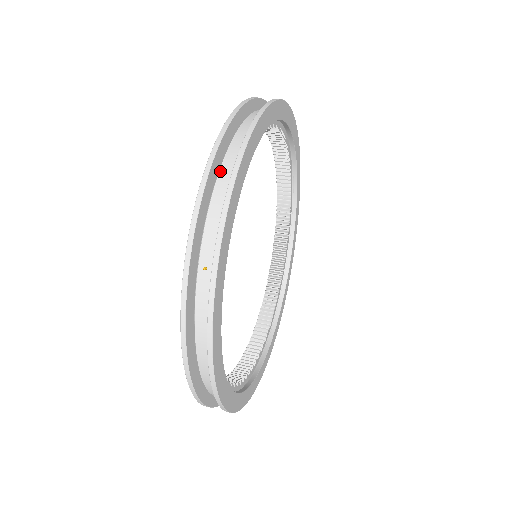
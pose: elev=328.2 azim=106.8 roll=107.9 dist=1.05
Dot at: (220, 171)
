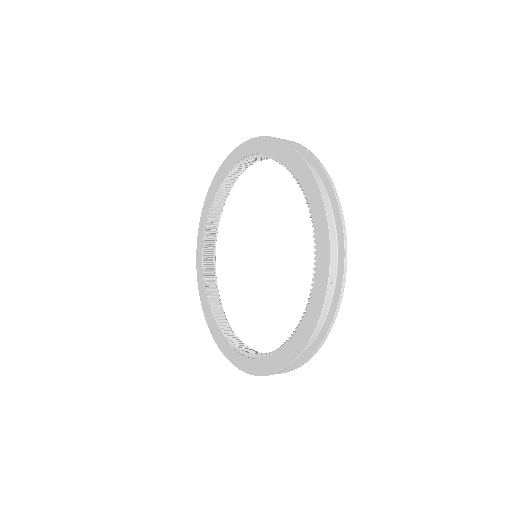
Dot at: occluded
